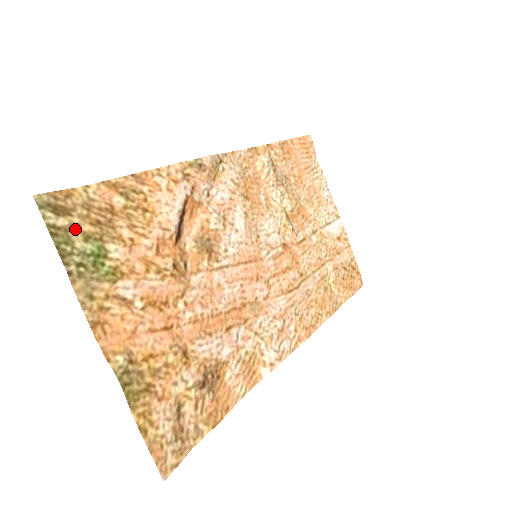
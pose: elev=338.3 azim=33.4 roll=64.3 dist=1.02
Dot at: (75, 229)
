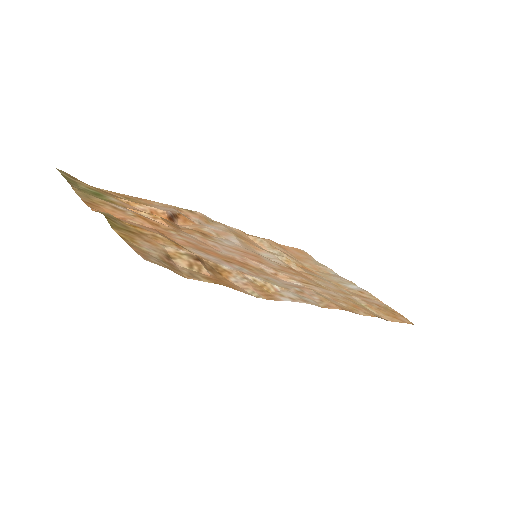
Dot at: (82, 184)
